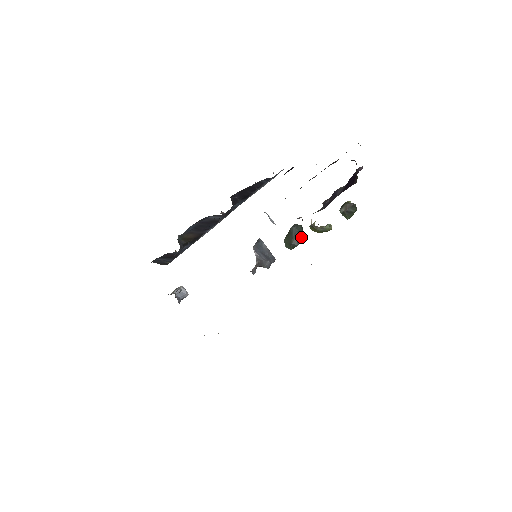
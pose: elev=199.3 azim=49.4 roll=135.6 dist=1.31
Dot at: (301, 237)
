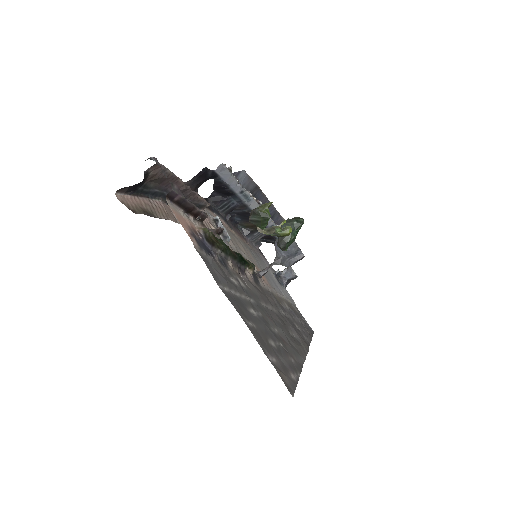
Dot at: (285, 238)
